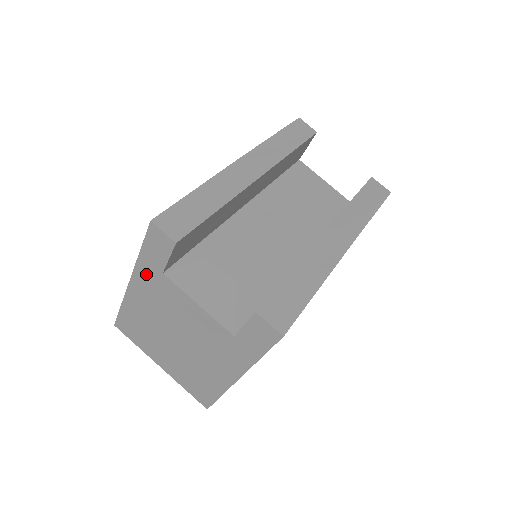
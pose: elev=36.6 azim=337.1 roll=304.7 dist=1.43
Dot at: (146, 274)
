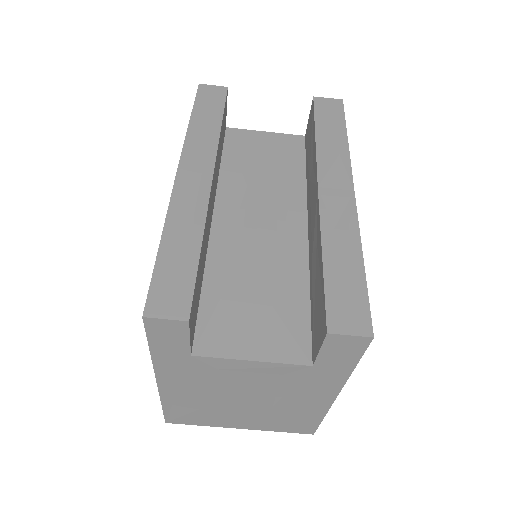
Dot at: (171, 366)
